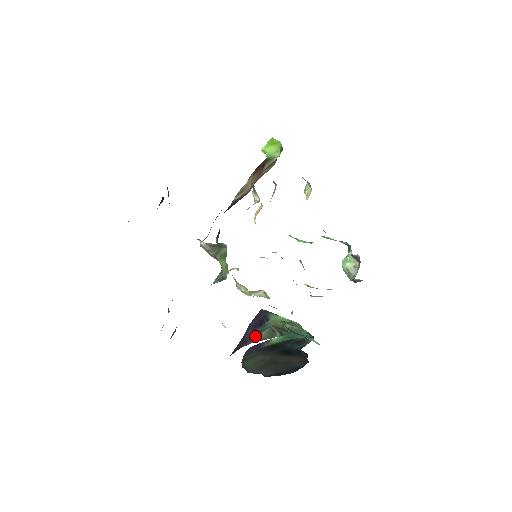
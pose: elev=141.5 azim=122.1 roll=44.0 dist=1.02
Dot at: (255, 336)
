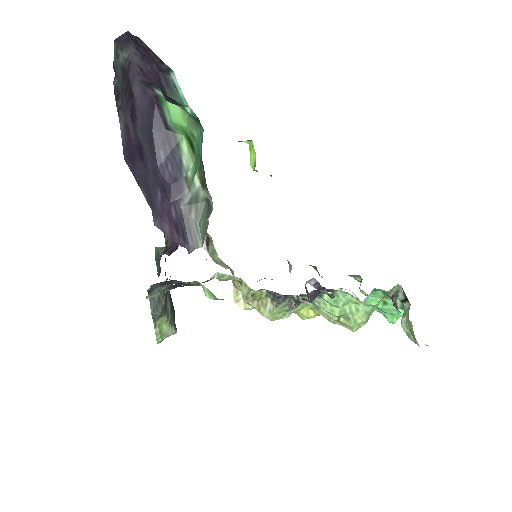
Dot at: (197, 222)
